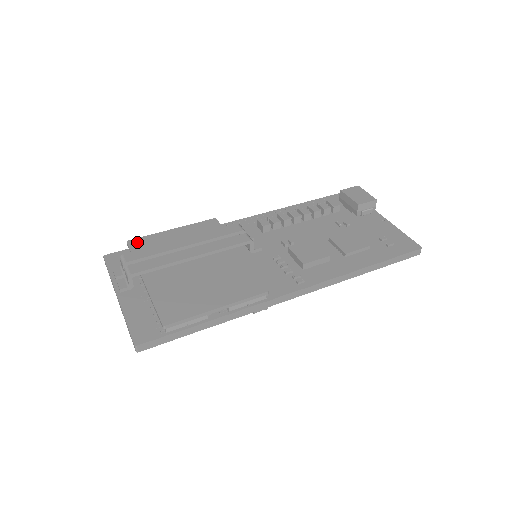
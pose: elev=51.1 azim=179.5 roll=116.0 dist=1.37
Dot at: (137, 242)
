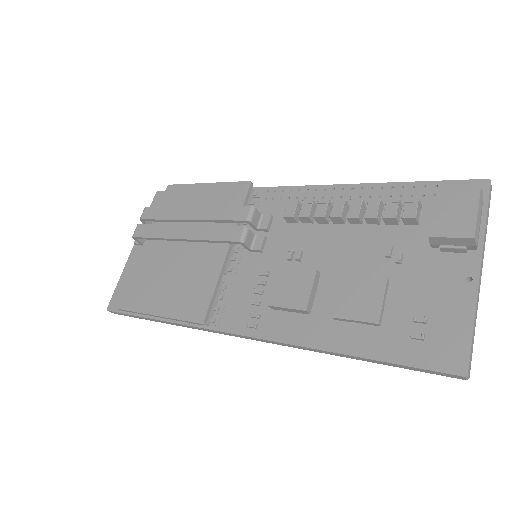
Dot at: (172, 190)
